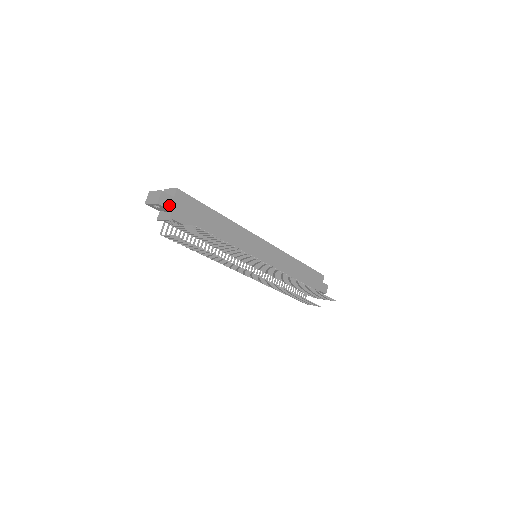
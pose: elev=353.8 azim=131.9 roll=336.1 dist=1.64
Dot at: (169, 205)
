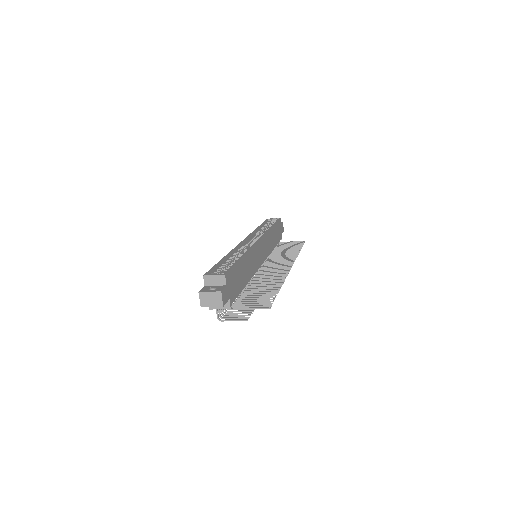
Dot at: (227, 296)
